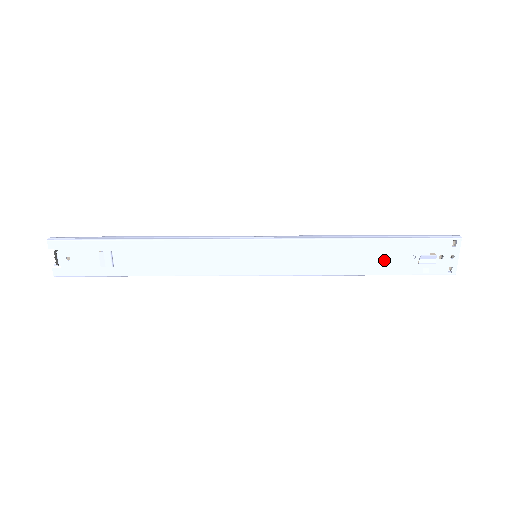
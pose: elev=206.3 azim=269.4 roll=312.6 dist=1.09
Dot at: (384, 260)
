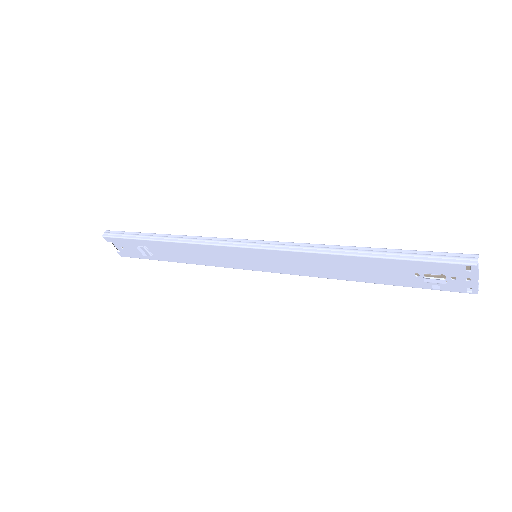
Dot at: (382, 274)
